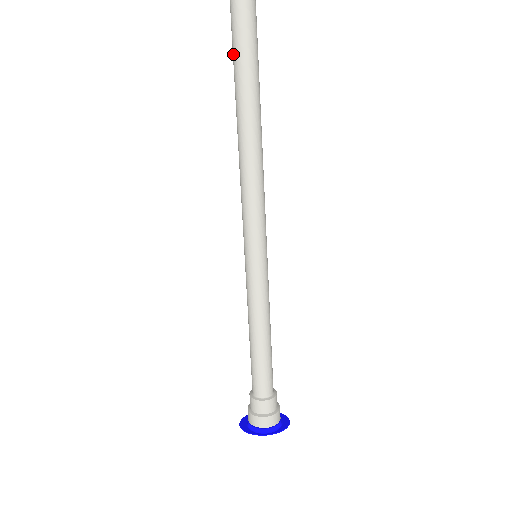
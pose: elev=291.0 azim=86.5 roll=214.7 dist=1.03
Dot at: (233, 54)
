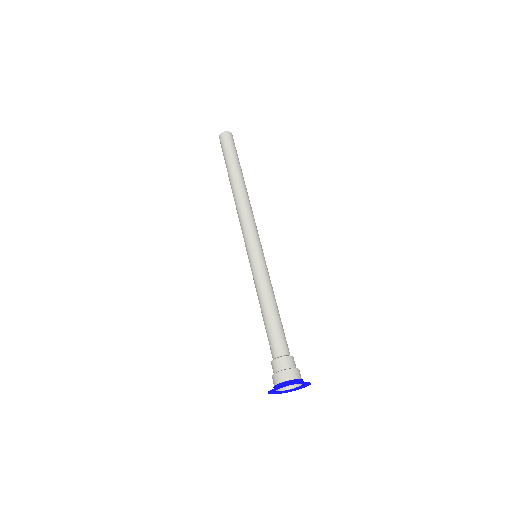
Dot at: (225, 156)
